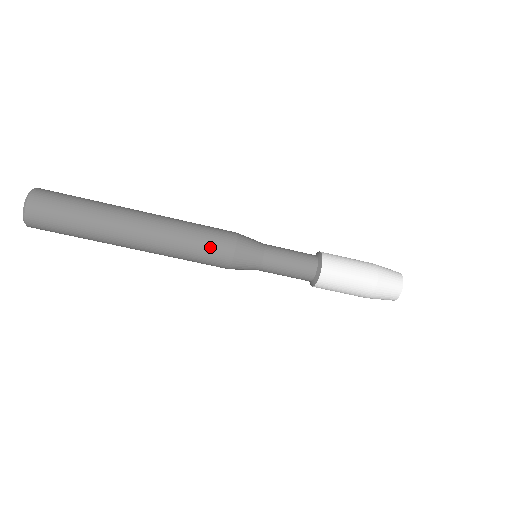
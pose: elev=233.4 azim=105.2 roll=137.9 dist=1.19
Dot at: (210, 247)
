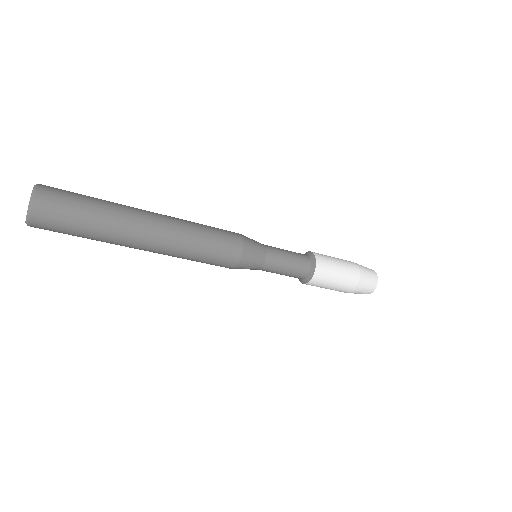
Dot at: (221, 240)
